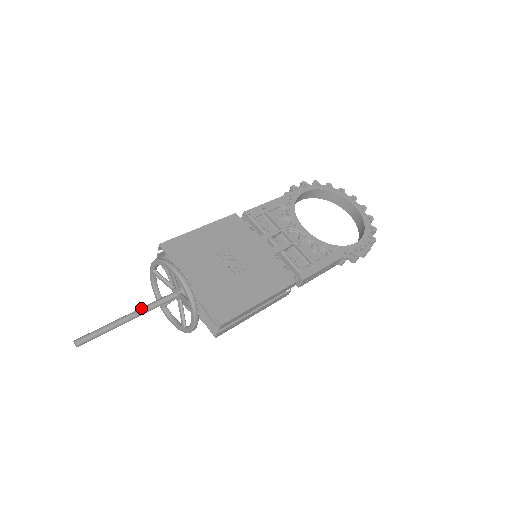
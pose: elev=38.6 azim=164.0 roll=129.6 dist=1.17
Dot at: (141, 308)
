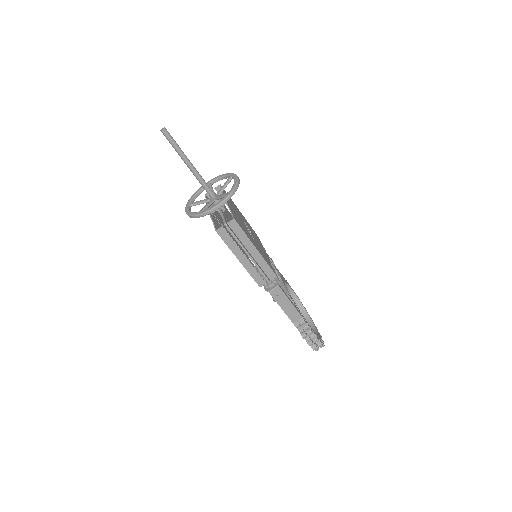
Dot at: occluded
